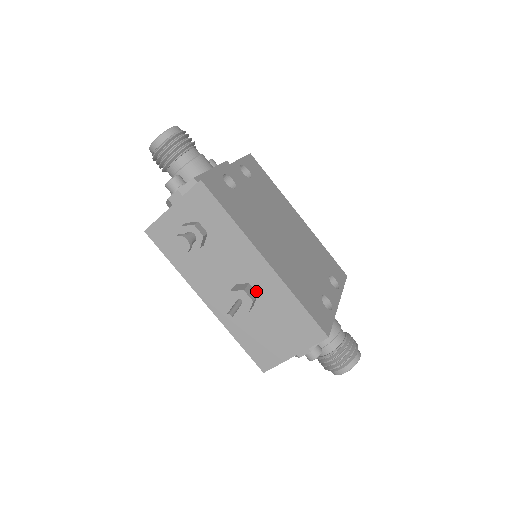
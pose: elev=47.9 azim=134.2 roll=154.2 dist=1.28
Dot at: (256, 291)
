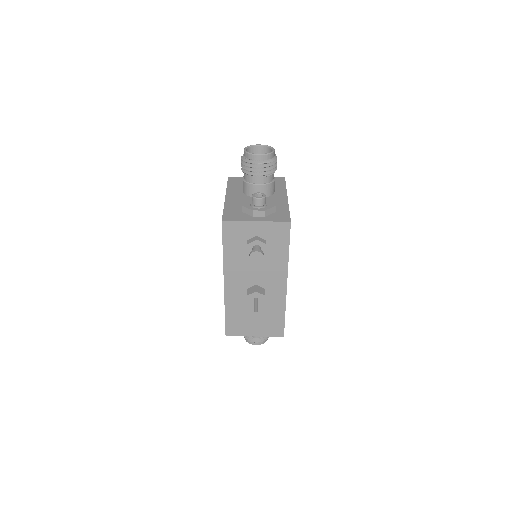
Dot at: (265, 295)
